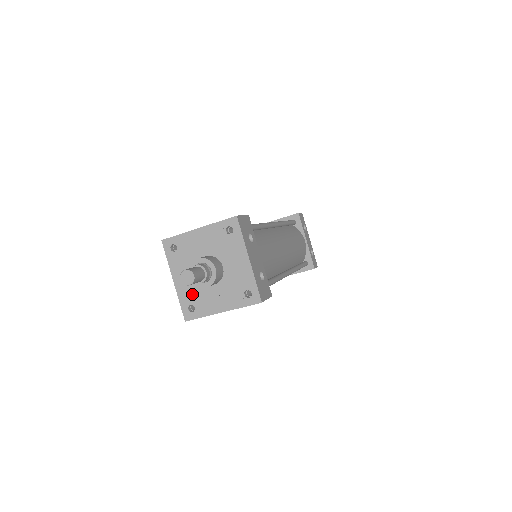
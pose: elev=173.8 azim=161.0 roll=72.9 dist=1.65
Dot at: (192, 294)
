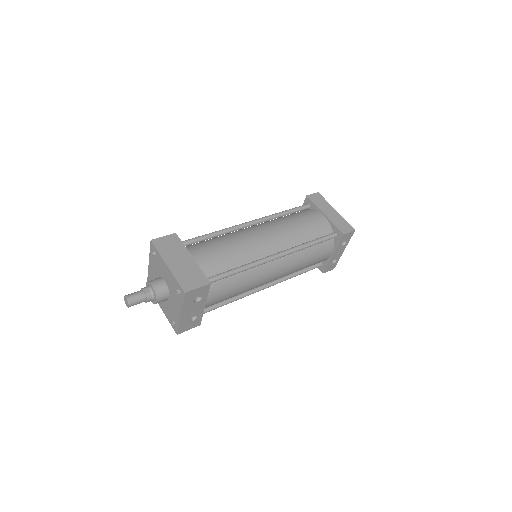
Dot at: occluded
